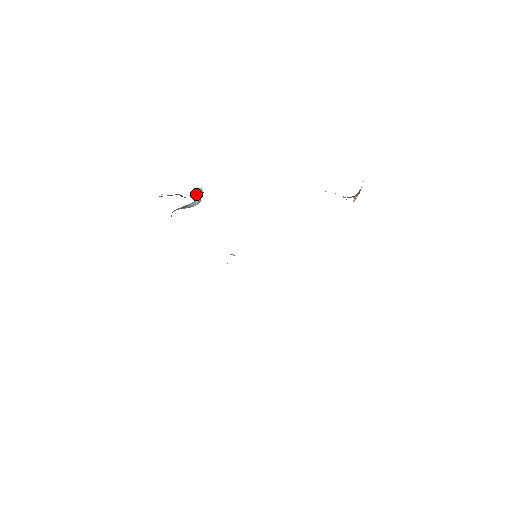
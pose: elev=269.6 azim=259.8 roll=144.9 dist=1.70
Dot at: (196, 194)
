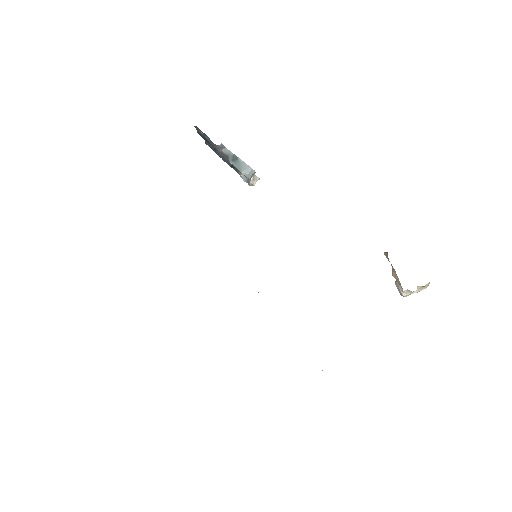
Dot at: (248, 179)
